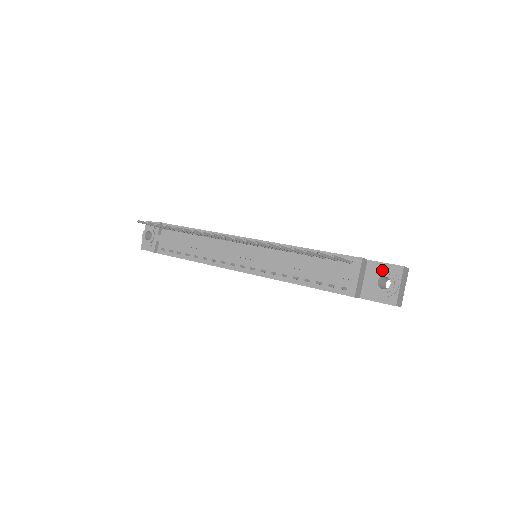
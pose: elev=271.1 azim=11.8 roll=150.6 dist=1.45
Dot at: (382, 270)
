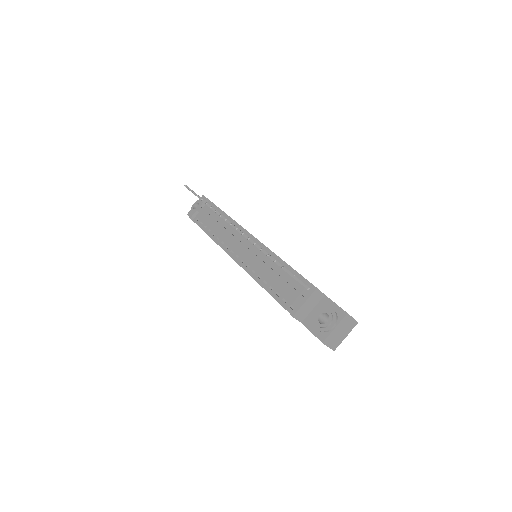
Dot at: (329, 308)
